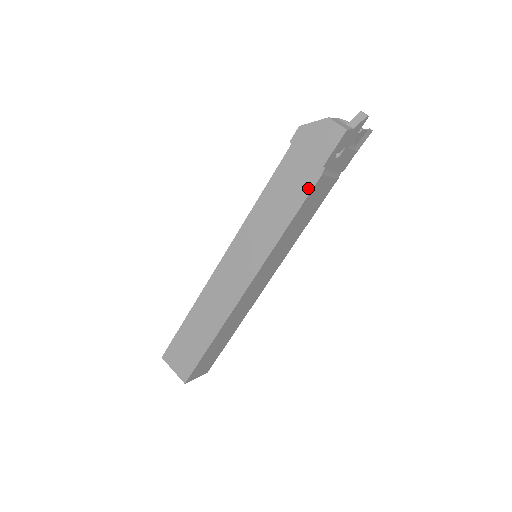
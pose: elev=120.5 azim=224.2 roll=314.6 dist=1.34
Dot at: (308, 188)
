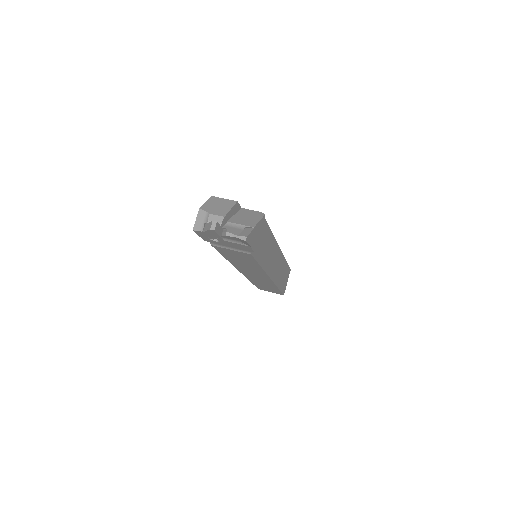
Dot at: occluded
